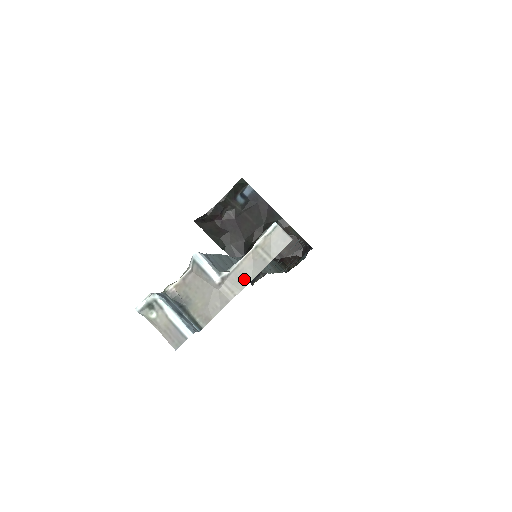
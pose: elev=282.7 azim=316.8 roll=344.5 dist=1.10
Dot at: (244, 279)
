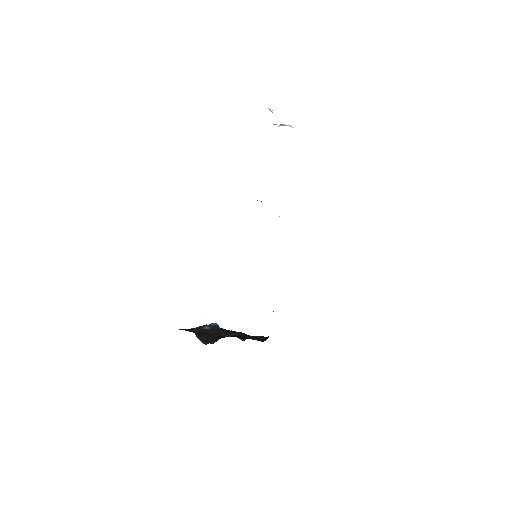
Dot at: occluded
